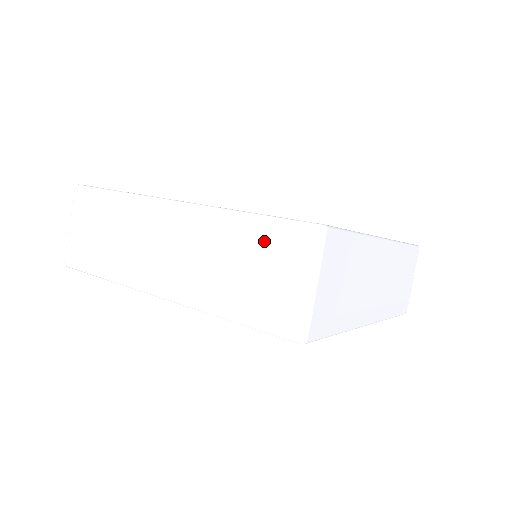
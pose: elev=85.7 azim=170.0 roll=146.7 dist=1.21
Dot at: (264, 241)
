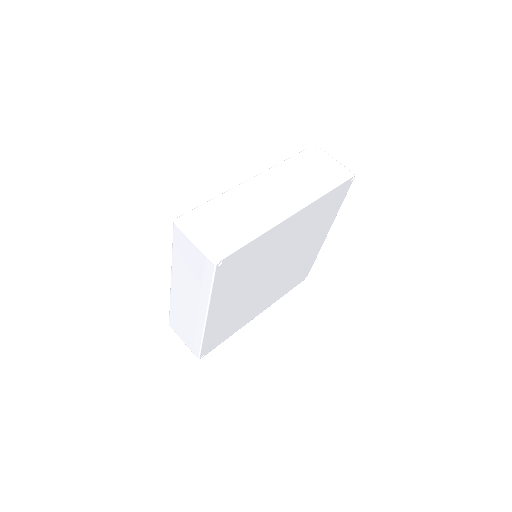
Dot at: (306, 160)
